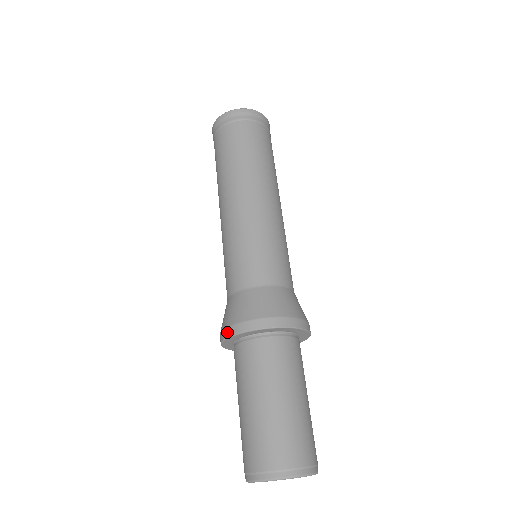
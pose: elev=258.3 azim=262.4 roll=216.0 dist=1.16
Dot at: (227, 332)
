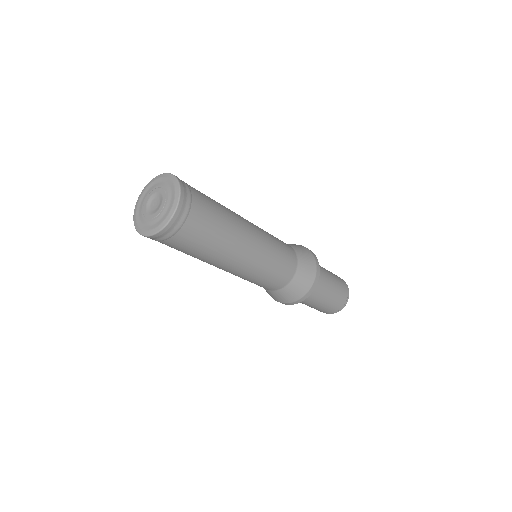
Dot at: occluded
